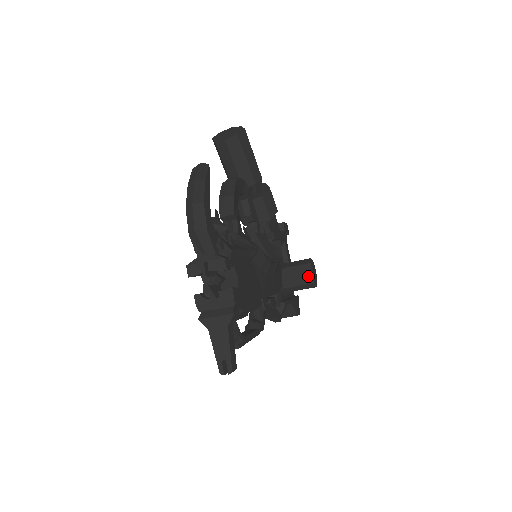
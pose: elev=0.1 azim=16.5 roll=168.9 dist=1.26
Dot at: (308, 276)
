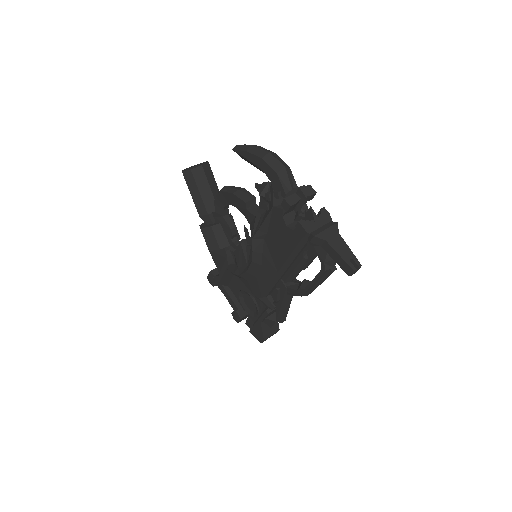
Dot at: occluded
